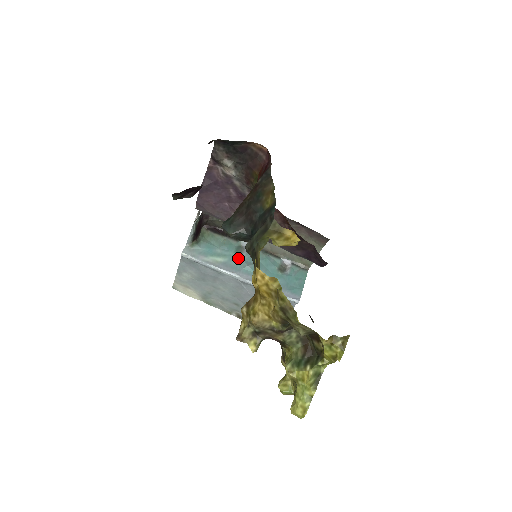
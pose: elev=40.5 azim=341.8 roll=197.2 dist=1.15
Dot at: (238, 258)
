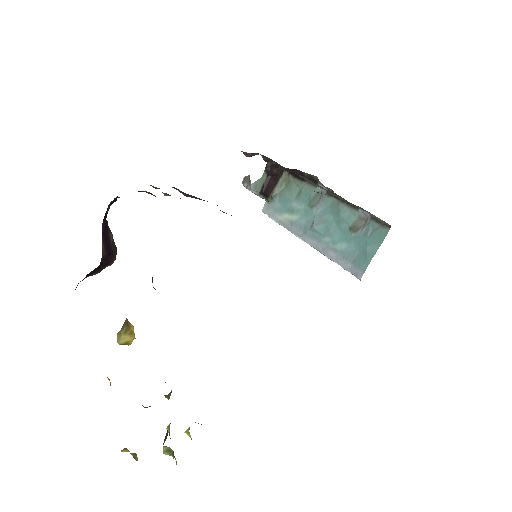
Dot at: (310, 214)
